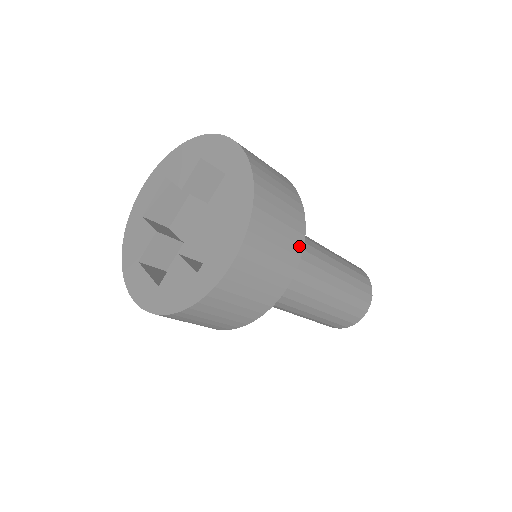
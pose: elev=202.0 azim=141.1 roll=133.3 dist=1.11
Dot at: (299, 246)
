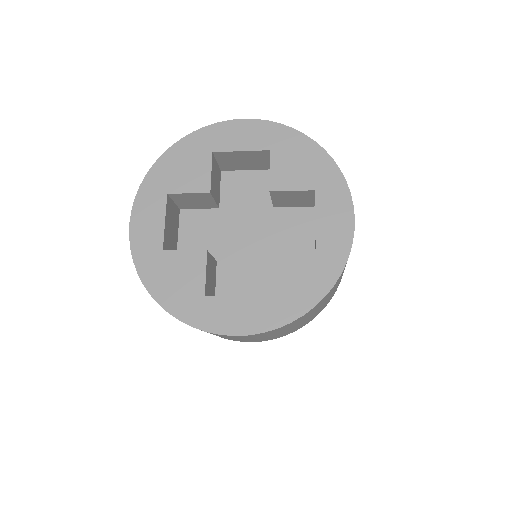
Dot at: (293, 331)
